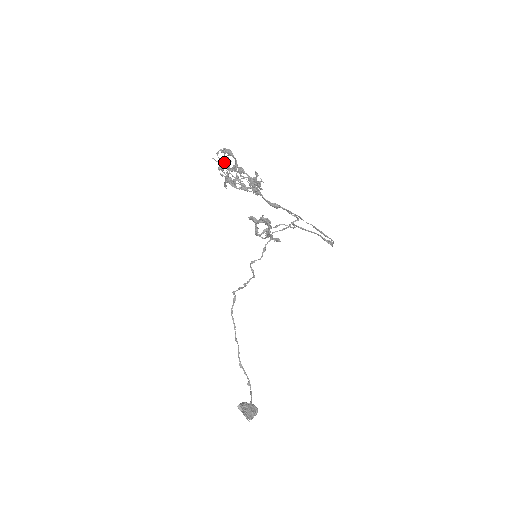
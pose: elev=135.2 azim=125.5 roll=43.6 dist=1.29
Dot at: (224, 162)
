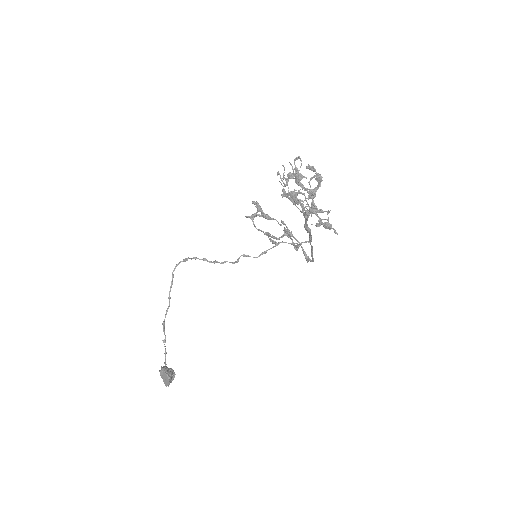
Dot at: (299, 174)
